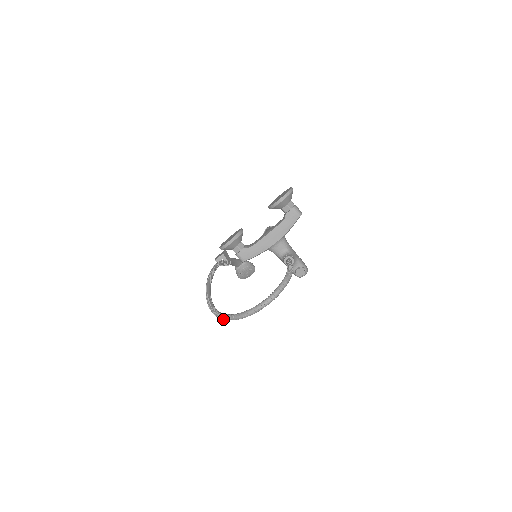
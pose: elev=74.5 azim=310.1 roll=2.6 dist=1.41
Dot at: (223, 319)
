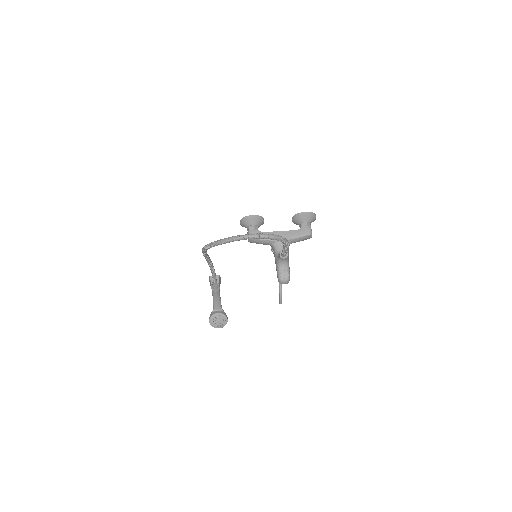
Dot at: (215, 243)
